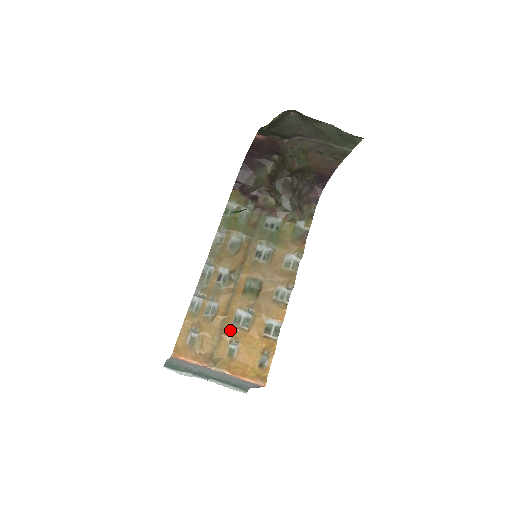
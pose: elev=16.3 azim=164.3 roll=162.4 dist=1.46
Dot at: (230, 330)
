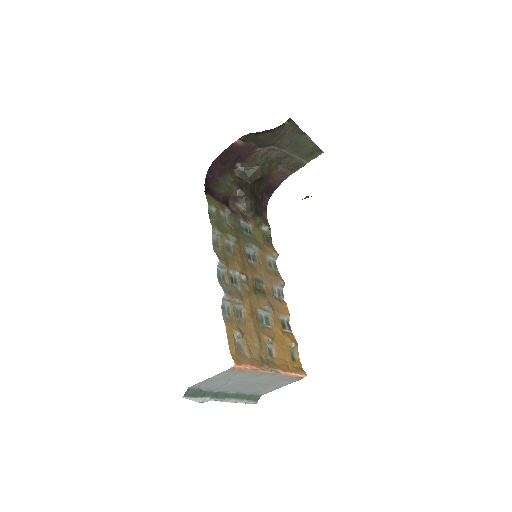
Dot at: (262, 330)
